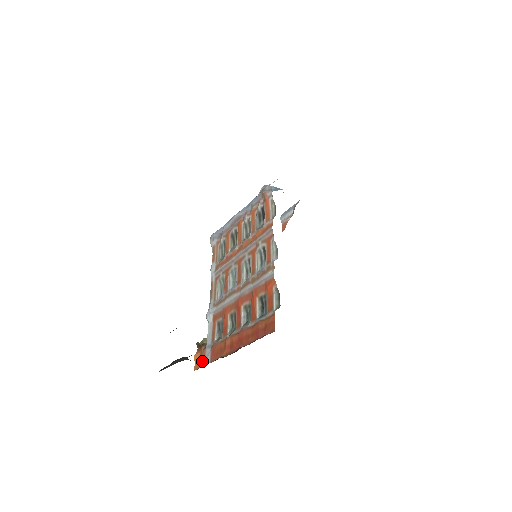
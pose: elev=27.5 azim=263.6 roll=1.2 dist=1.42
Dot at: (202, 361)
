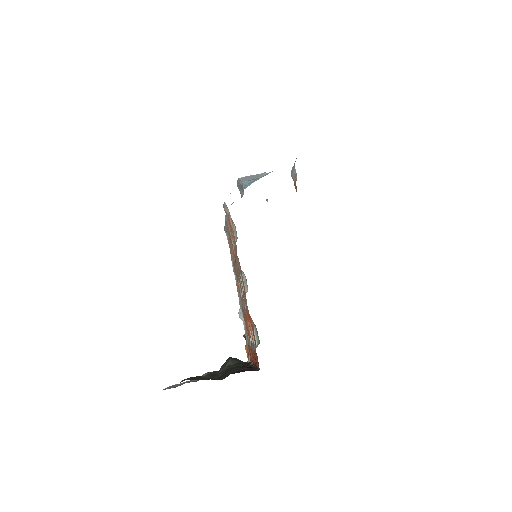
Dot at: (248, 356)
